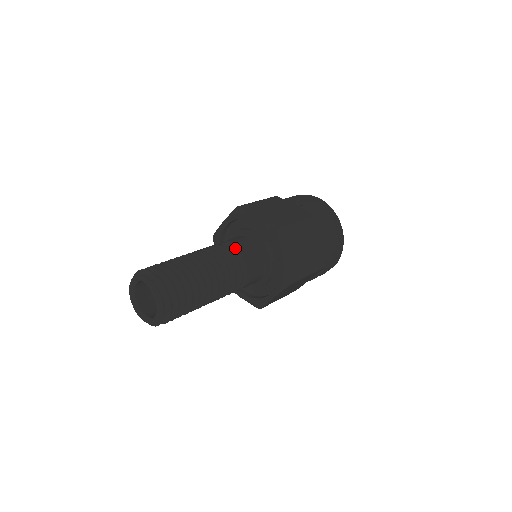
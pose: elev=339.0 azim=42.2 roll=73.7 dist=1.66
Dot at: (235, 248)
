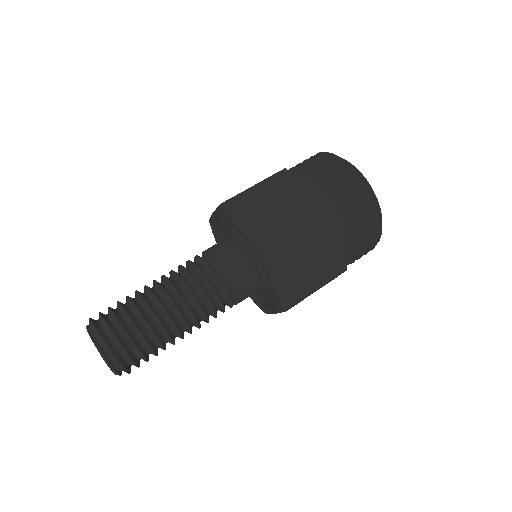
Dot at: (229, 298)
